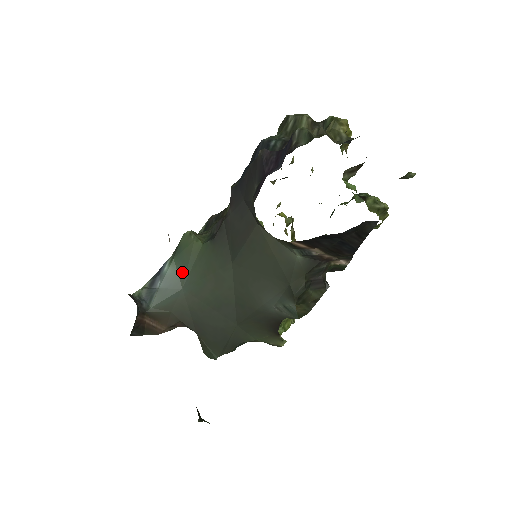
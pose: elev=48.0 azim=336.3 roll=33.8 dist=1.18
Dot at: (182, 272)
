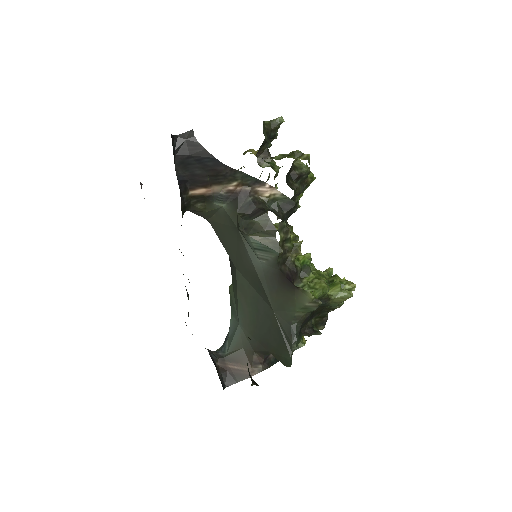
Dot at: (235, 314)
